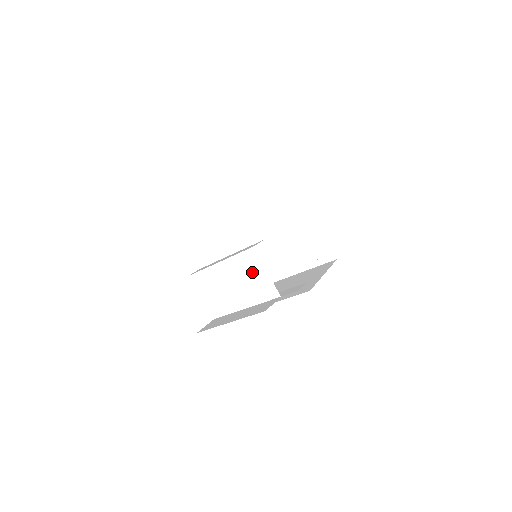
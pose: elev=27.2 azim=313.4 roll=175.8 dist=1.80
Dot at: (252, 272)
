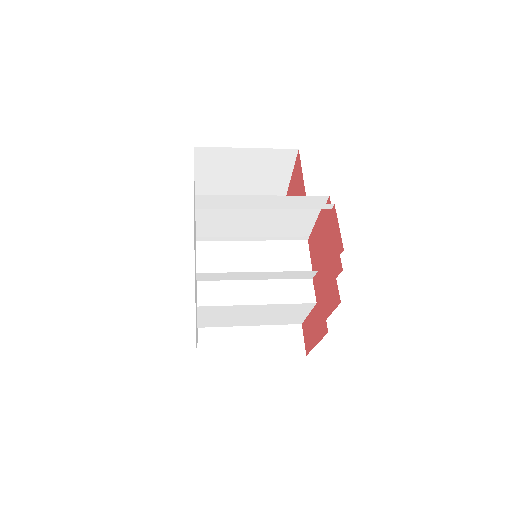
Dot at: (292, 313)
